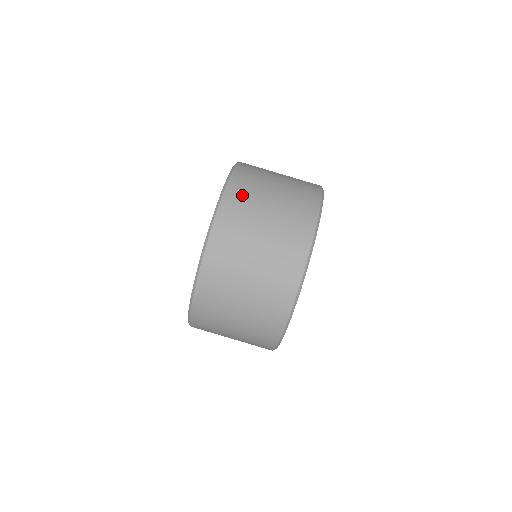
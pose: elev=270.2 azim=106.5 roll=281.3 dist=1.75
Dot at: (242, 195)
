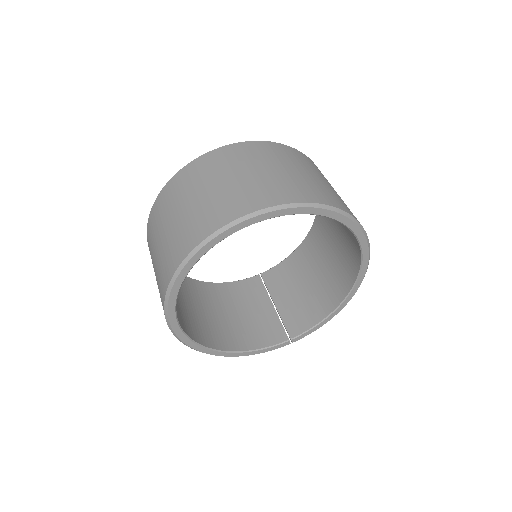
Dot at: (297, 156)
